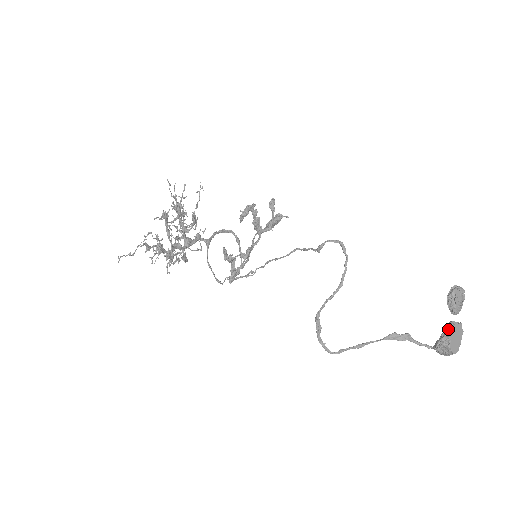
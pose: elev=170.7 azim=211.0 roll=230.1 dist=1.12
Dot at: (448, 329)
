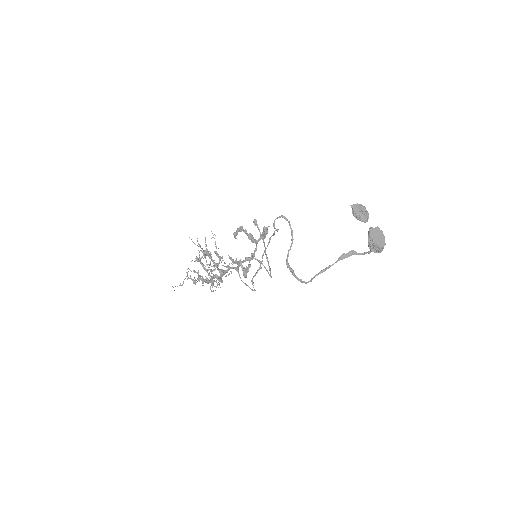
Dot at: (368, 233)
